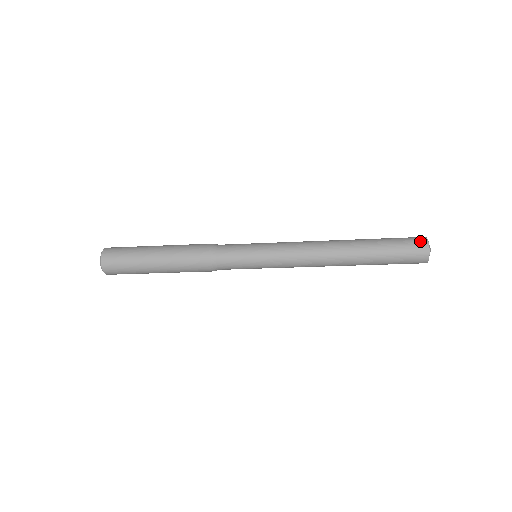
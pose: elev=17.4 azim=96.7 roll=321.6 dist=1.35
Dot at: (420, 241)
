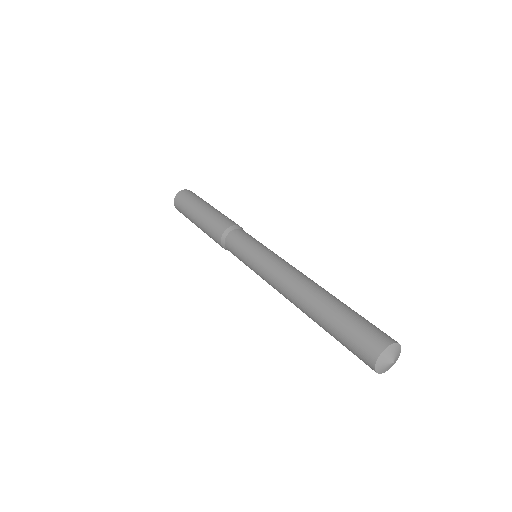
Dot at: (367, 358)
